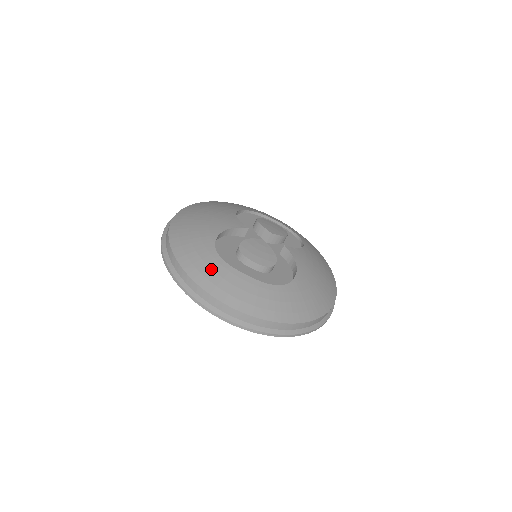
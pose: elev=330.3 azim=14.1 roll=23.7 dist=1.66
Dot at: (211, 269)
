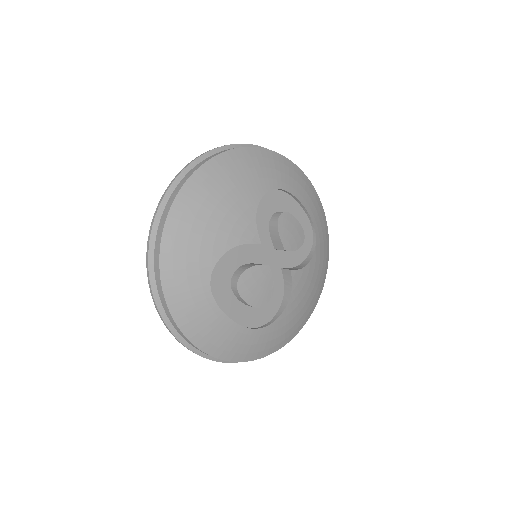
Dot at: (195, 307)
